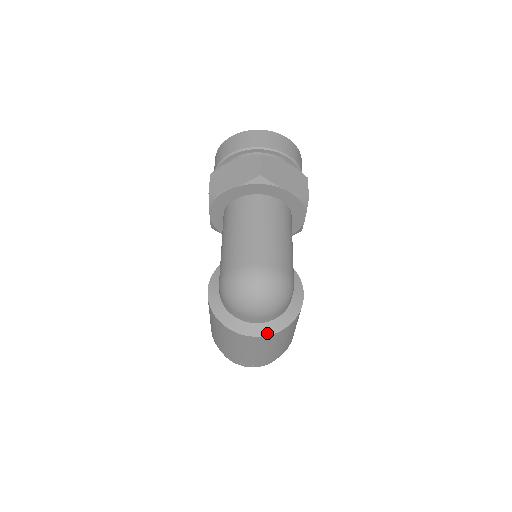
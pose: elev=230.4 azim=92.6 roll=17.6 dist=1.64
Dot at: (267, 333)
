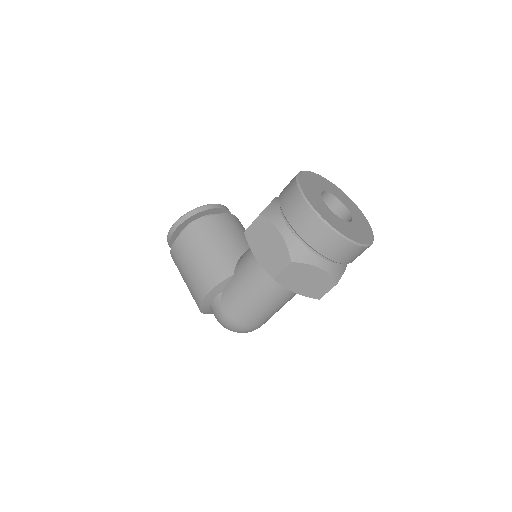
Dot at: occluded
